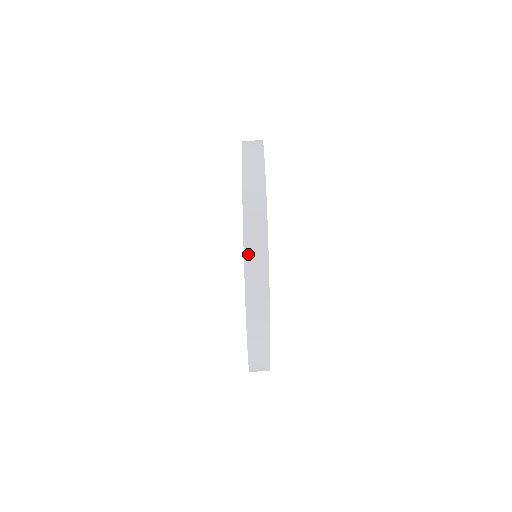
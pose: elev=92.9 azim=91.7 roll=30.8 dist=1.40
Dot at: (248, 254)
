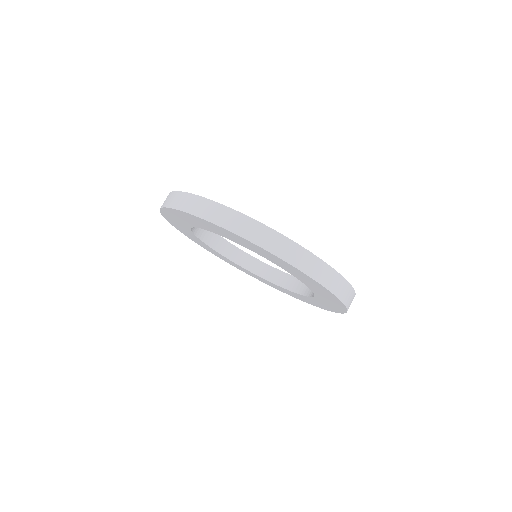
Dot at: (292, 261)
